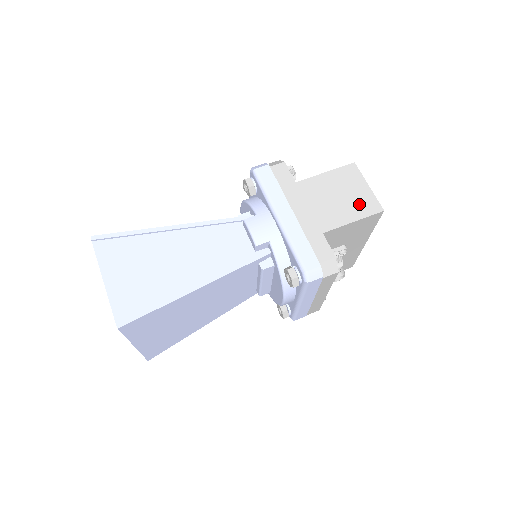
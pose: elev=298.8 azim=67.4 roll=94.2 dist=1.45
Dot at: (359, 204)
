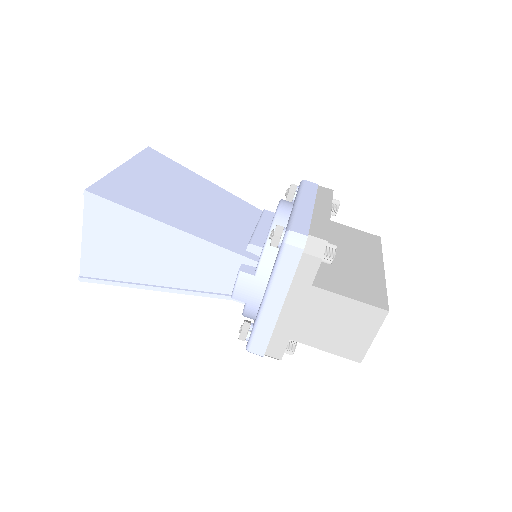
Dot at: (346, 344)
